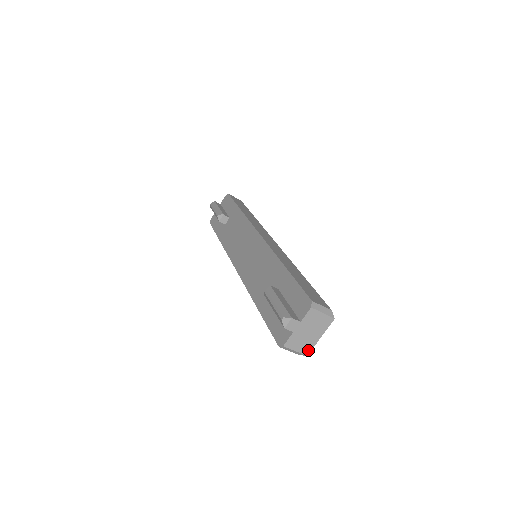
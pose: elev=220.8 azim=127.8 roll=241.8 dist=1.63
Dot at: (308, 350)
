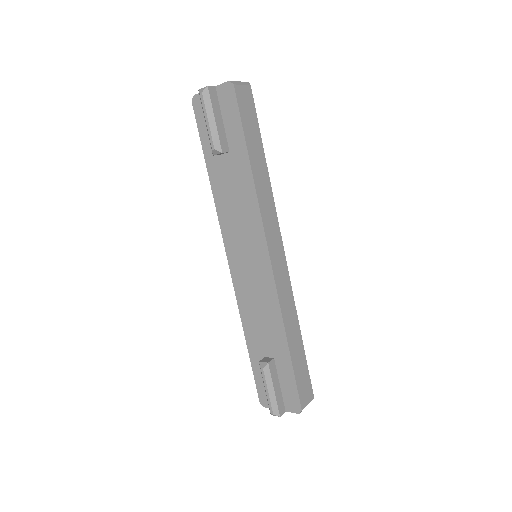
Dot at: occluded
